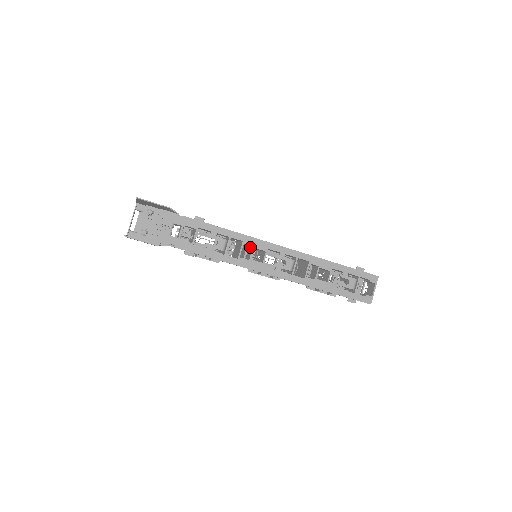
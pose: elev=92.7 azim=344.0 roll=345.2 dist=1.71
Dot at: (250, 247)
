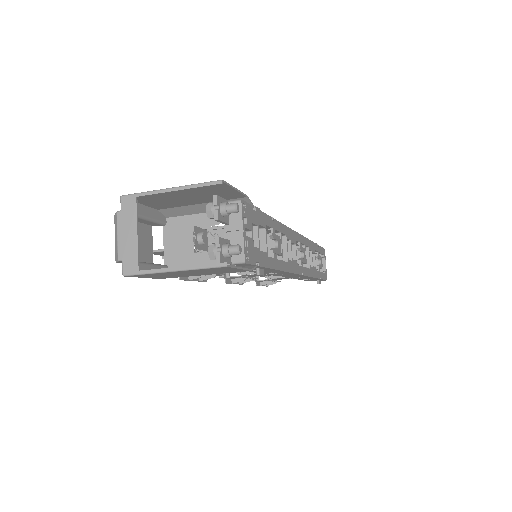
Dot at: occluded
